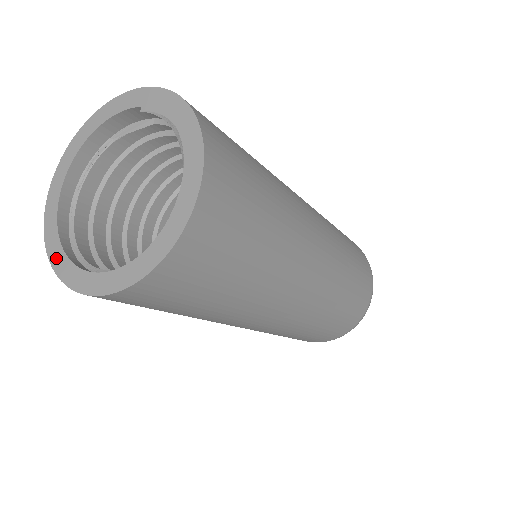
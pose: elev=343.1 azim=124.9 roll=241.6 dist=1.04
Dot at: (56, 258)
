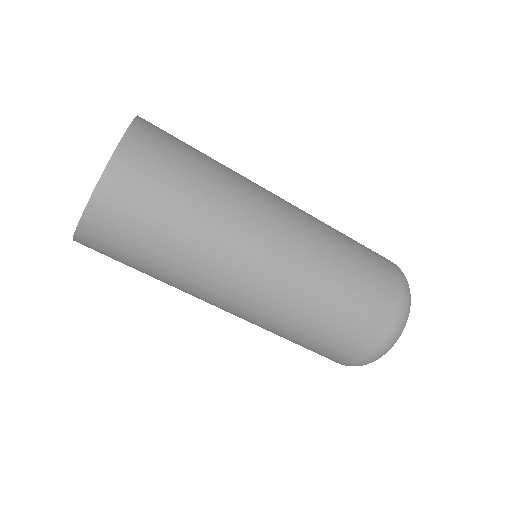
Dot at: occluded
